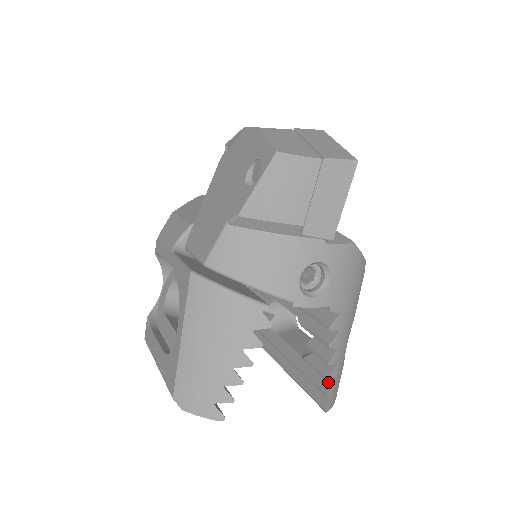
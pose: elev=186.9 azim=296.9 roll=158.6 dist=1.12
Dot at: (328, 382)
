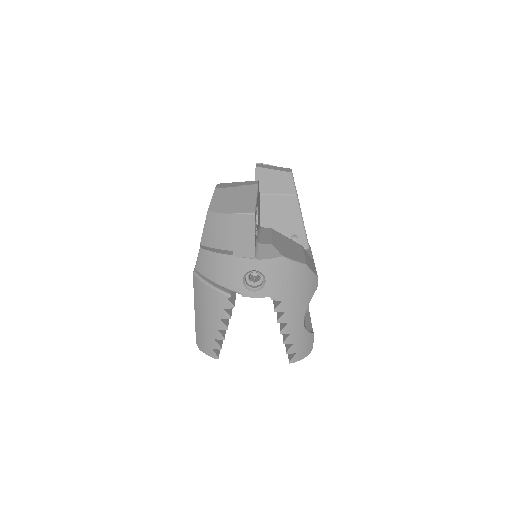
Dot at: (290, 344)
